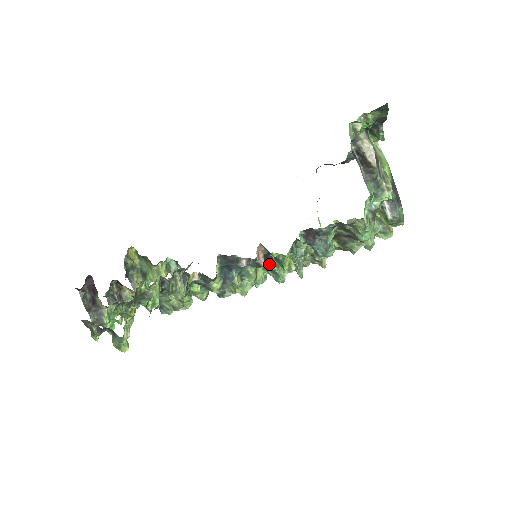
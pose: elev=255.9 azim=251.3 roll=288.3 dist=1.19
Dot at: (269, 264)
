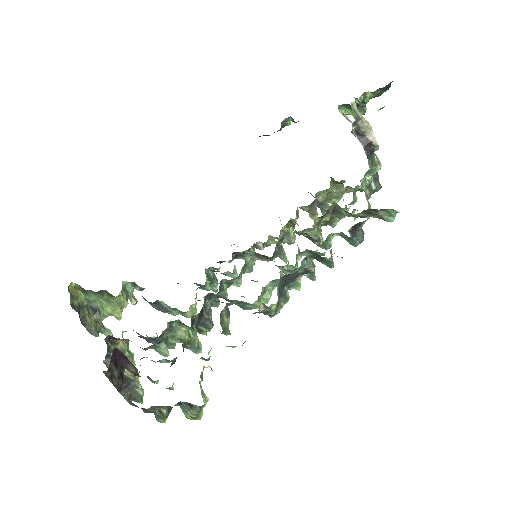
Dot at: (305, 266)
